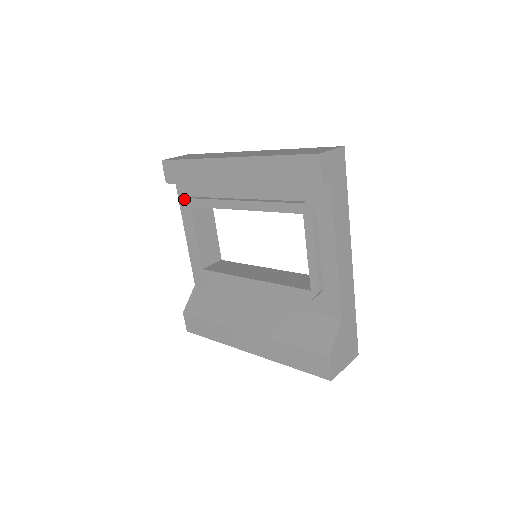
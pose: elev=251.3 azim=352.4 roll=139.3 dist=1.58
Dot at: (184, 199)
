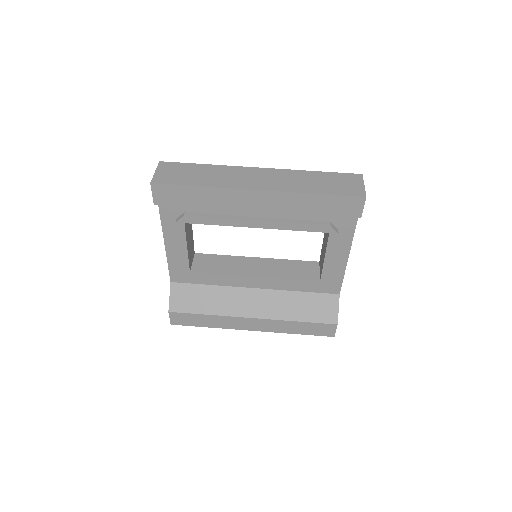
Dot at: (169, 213)
